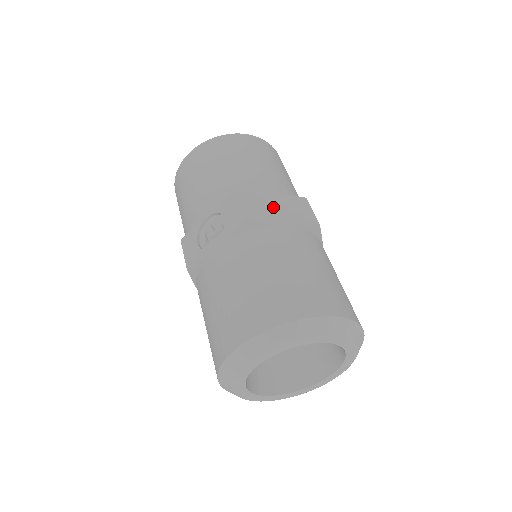
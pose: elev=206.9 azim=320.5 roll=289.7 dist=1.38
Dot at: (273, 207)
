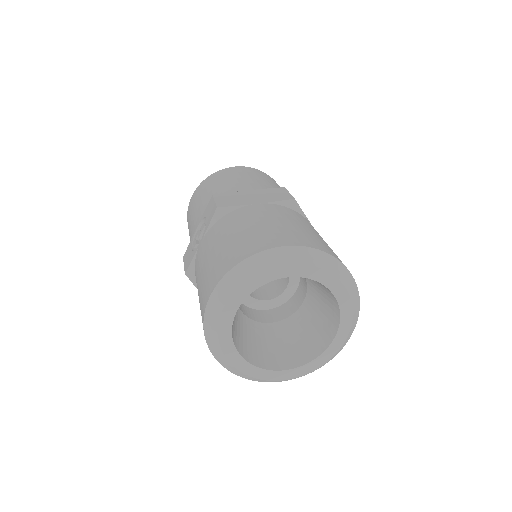
Dot at: (248, 197)
